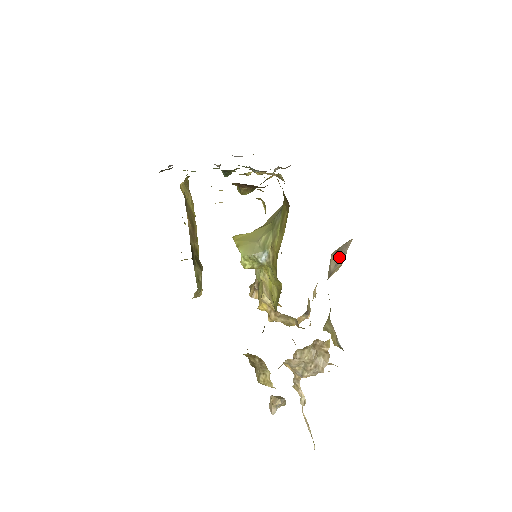
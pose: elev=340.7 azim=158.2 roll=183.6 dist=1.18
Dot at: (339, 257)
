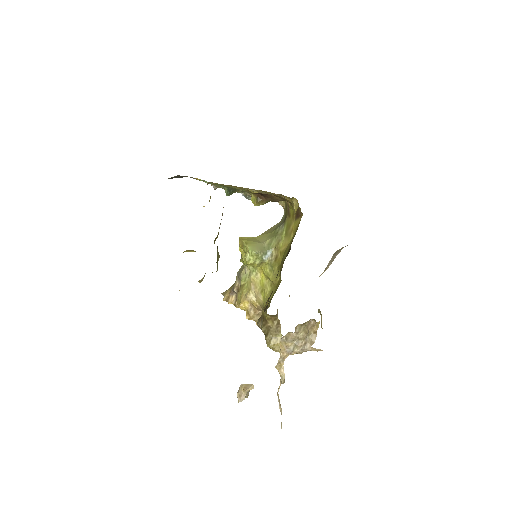
Dot at: (331, 260)
